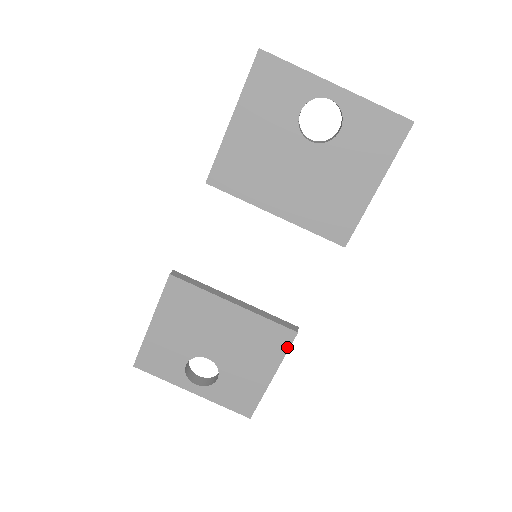
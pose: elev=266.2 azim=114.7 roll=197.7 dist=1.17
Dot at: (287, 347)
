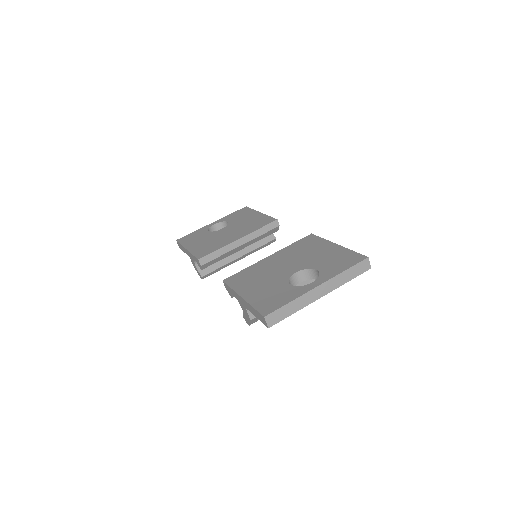
Dot at: (318, 238)
